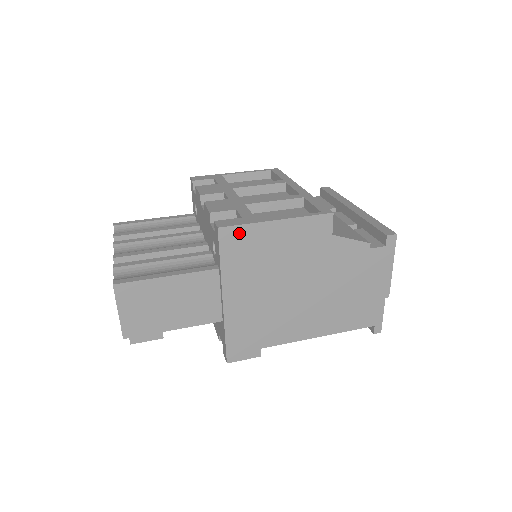
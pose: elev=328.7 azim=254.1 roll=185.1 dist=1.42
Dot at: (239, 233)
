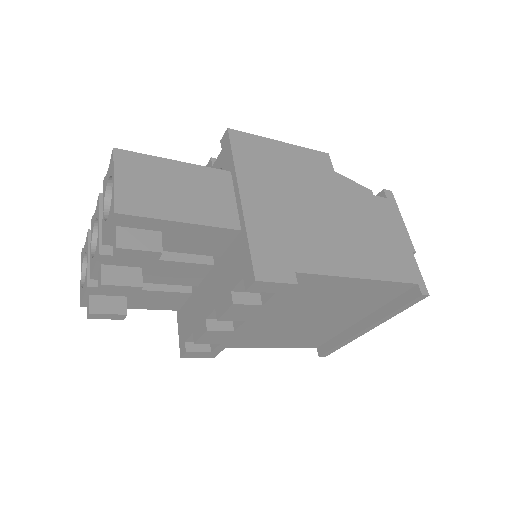
Dot at: (248, 139)
